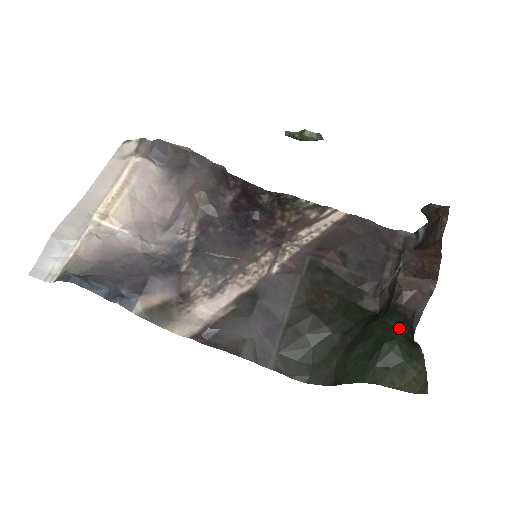
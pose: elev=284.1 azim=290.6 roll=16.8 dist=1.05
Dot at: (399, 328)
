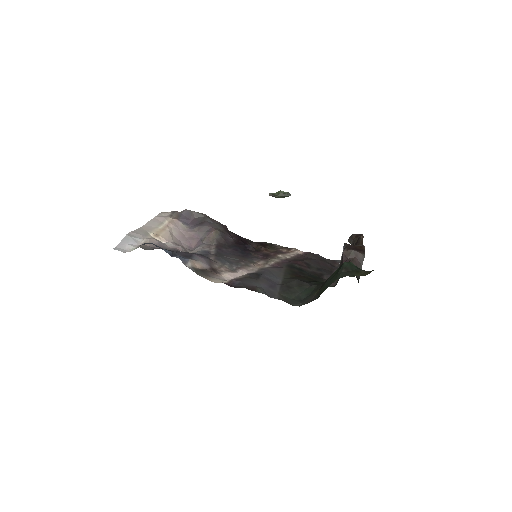
Dot at: occluded
